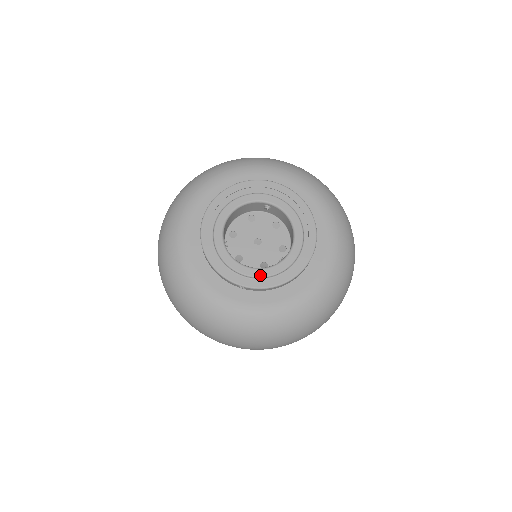
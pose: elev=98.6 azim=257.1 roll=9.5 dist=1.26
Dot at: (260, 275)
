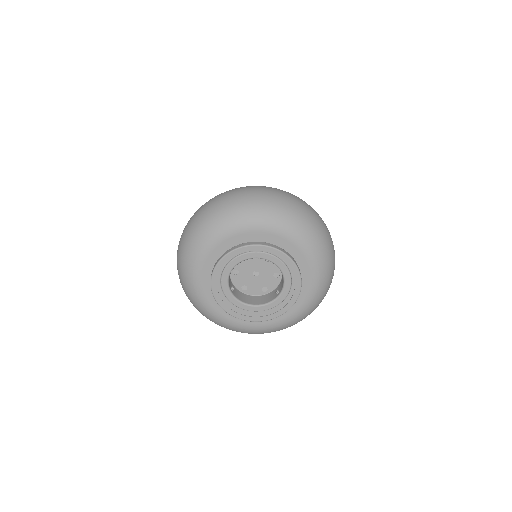
Dot at: (263, 310)
